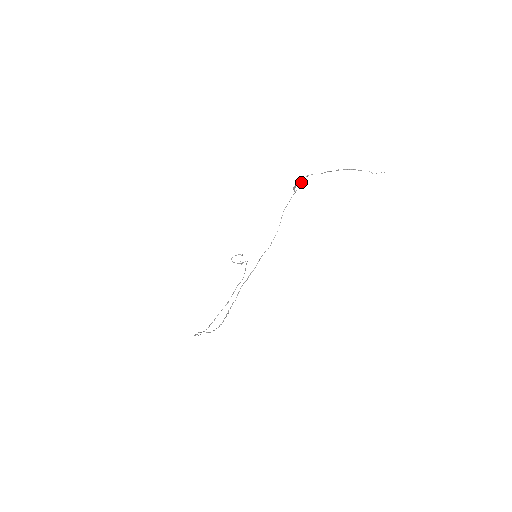
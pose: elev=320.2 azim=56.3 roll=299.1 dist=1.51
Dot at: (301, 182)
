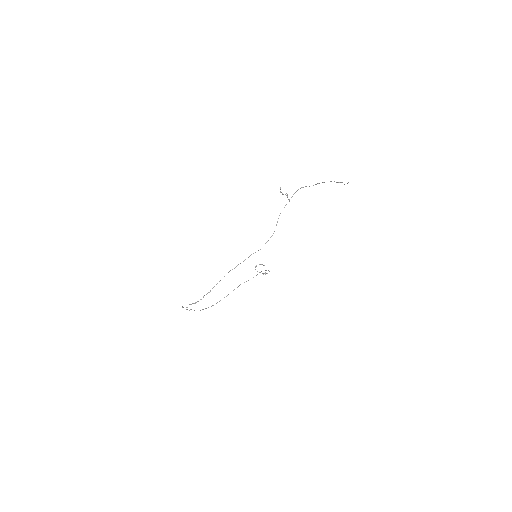
Dot at: (295, 192)
